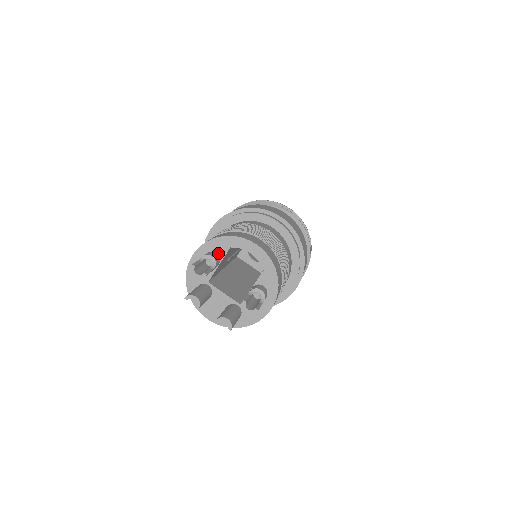
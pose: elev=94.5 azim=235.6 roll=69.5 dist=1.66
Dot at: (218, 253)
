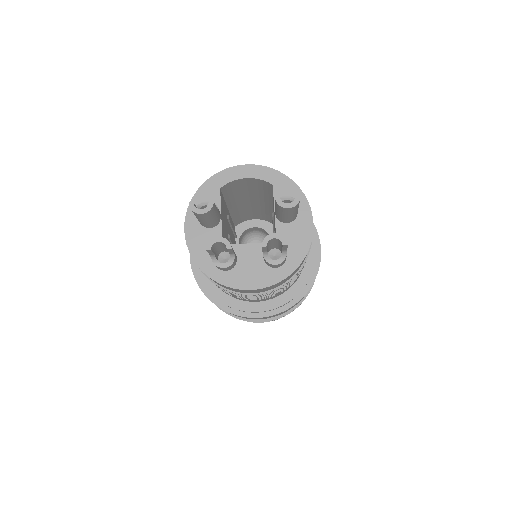
Dot at: occluded
